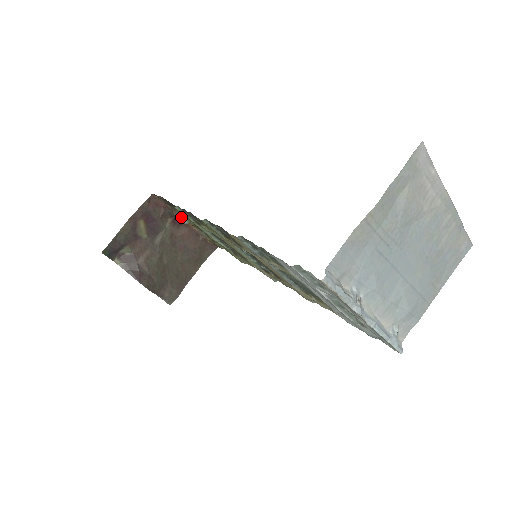
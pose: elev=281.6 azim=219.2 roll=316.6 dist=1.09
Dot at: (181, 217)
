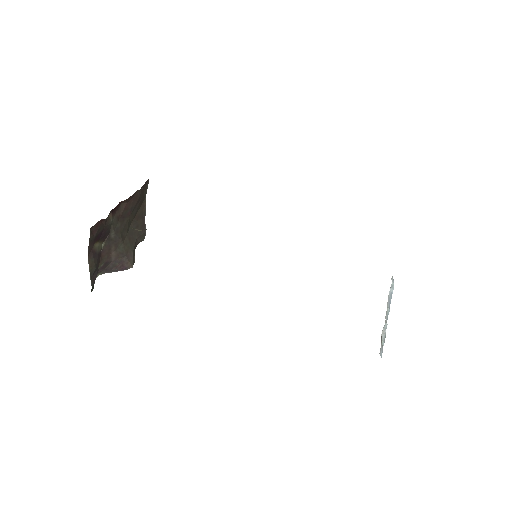
Dot at: occluded
